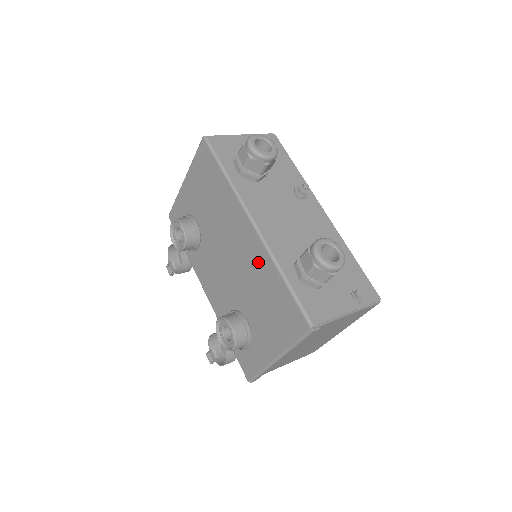
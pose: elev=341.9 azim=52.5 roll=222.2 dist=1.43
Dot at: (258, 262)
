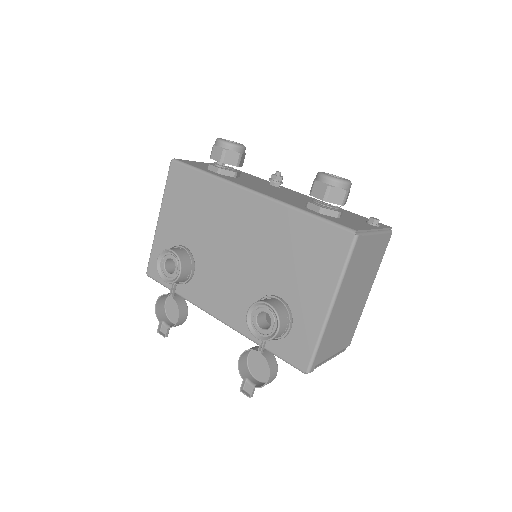
Dot at: (270, 222)
